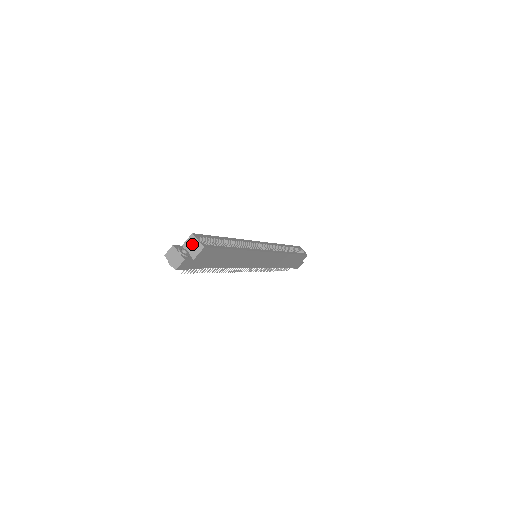
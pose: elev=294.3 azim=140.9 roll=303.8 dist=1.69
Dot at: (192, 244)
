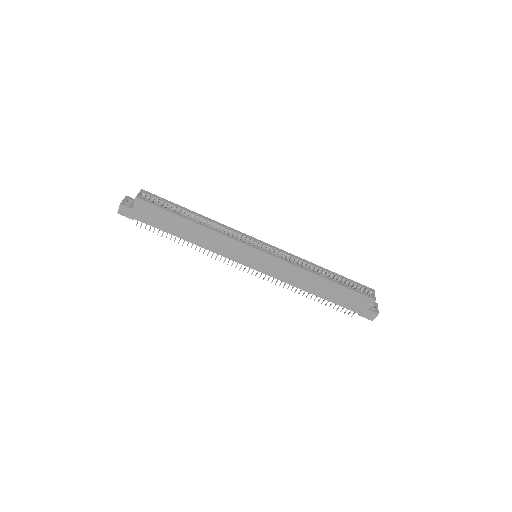
Dot at: occluded
